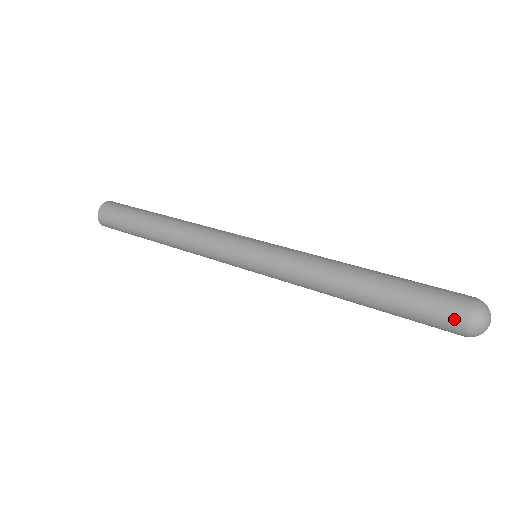
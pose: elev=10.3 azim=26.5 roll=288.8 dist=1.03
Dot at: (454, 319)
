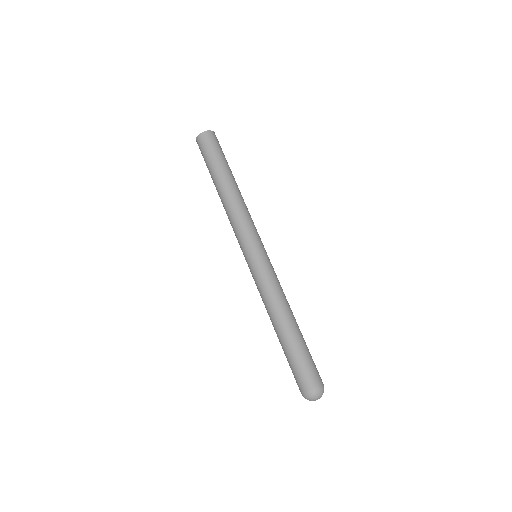
Dot at: occluded
